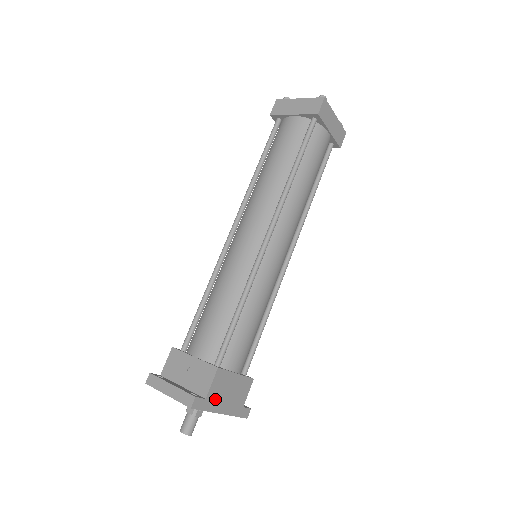
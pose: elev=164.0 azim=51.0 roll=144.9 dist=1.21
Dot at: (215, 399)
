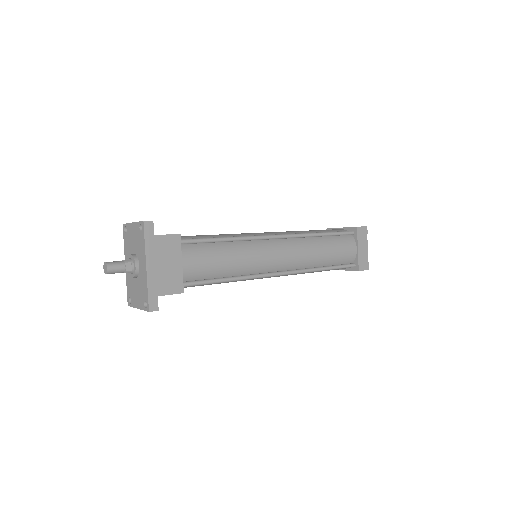
Dot at: (156, 248)
